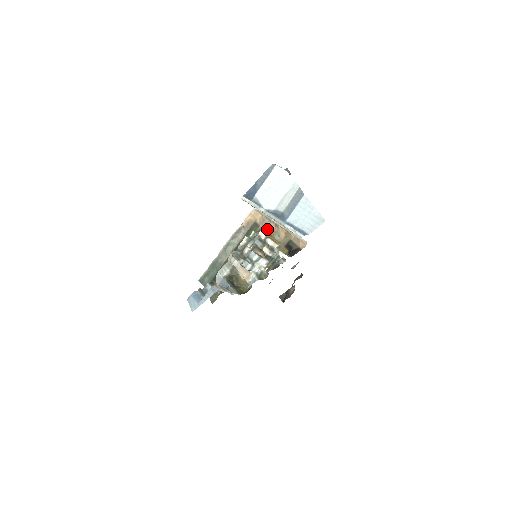
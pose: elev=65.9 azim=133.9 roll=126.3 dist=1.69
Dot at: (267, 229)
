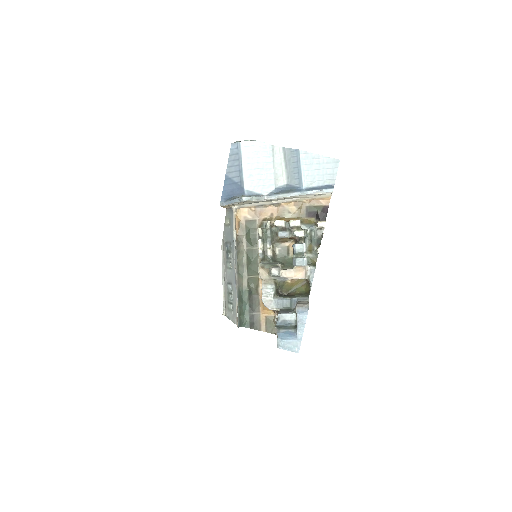
Dot at: (268, 216)
